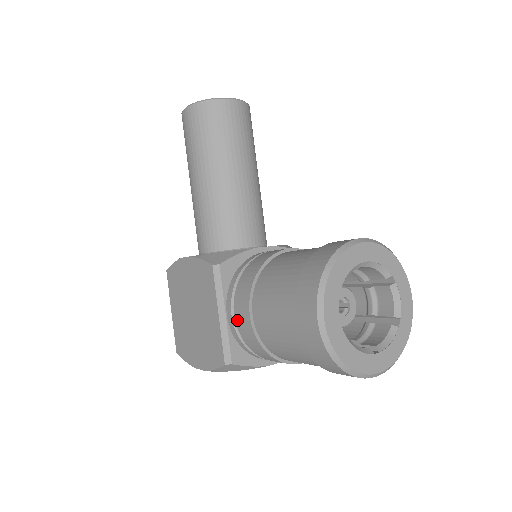
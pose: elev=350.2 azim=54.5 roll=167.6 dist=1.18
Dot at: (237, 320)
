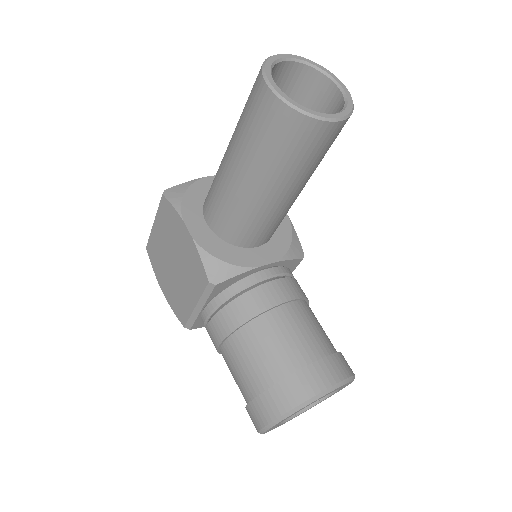
Dot at: (209, 327)
